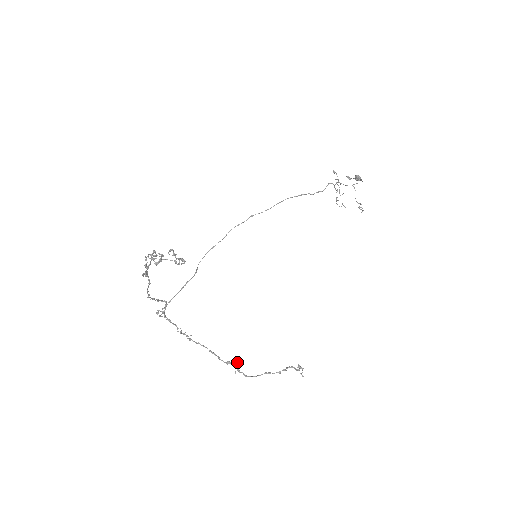
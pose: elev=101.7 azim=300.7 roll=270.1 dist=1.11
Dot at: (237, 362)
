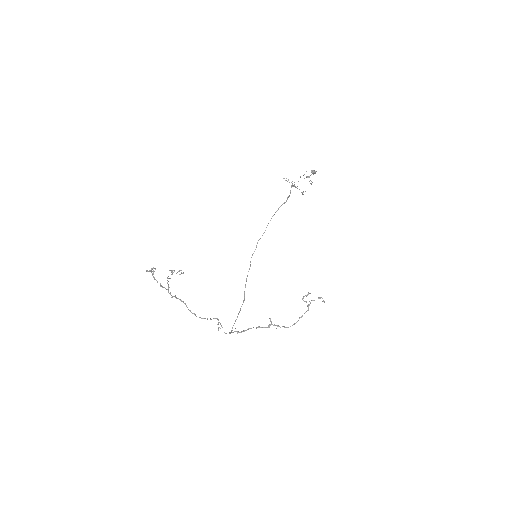
Dot at: (270, 319)
